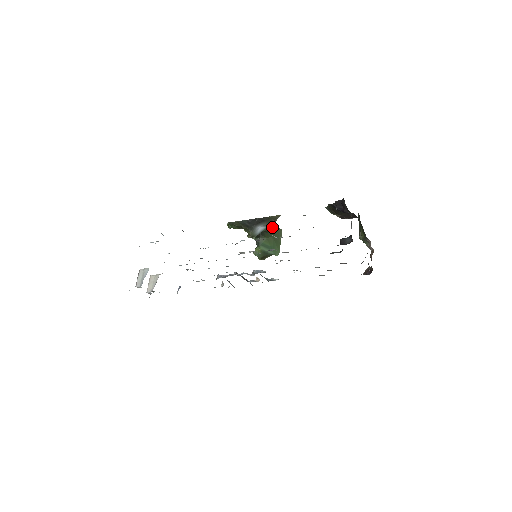
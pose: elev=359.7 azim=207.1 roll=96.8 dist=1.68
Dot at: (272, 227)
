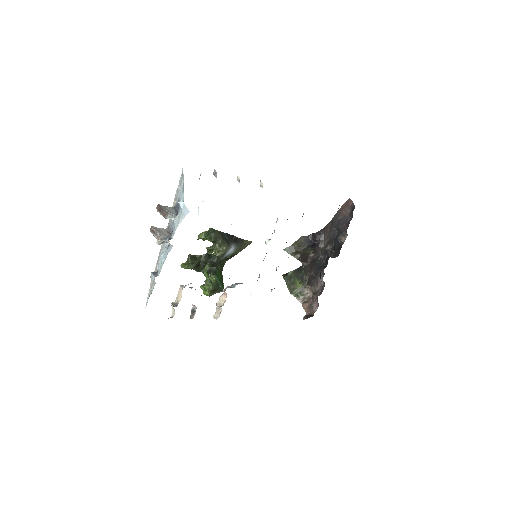
Dot at: (225, 262)
